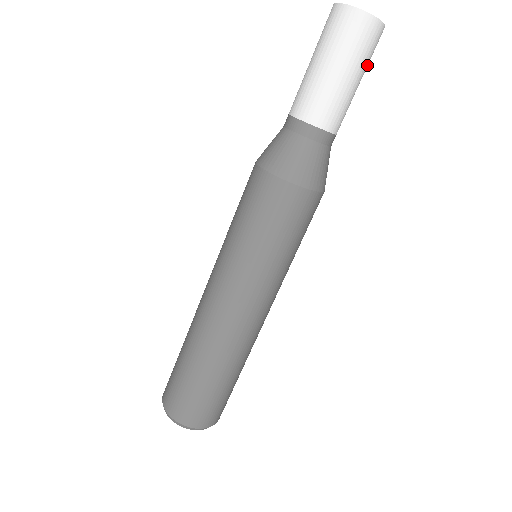
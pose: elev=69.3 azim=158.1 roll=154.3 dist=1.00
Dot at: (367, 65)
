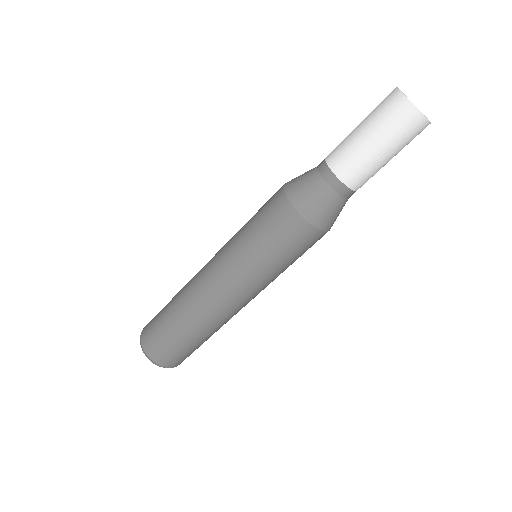
Dot at: (402, 146)
